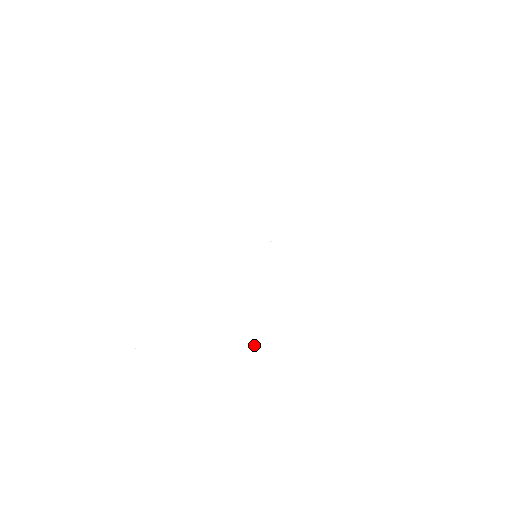
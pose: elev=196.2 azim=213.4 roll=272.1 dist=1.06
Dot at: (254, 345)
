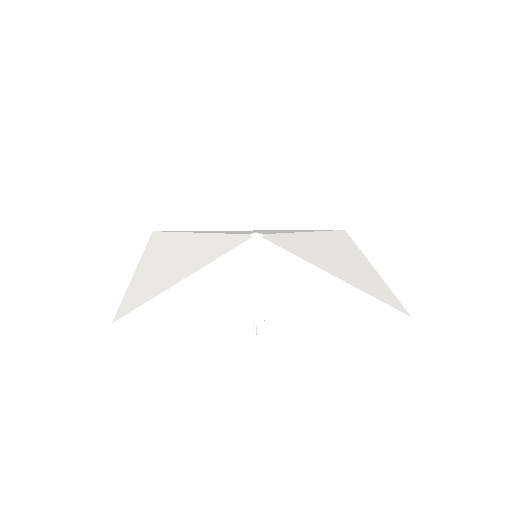
Dot at: (263, 290)
